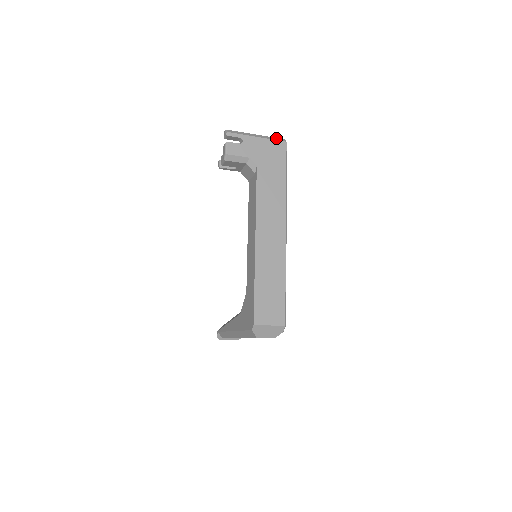
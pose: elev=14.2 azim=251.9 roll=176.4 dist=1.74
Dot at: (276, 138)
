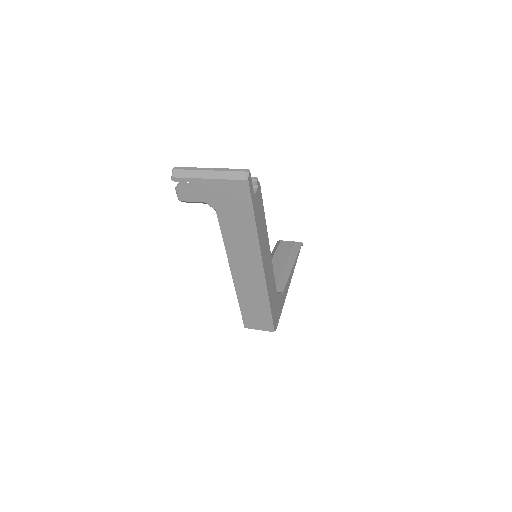
Dot at: (234, 173)
